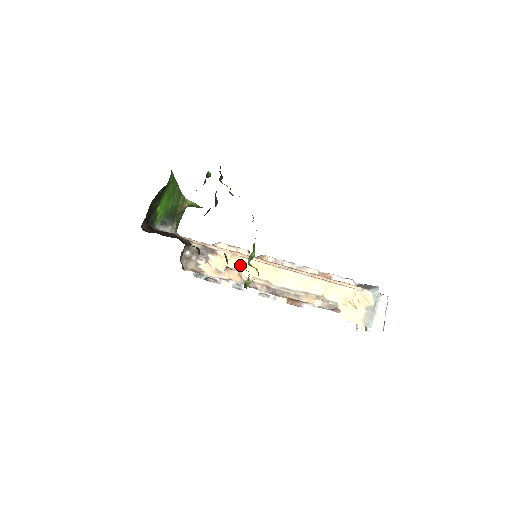
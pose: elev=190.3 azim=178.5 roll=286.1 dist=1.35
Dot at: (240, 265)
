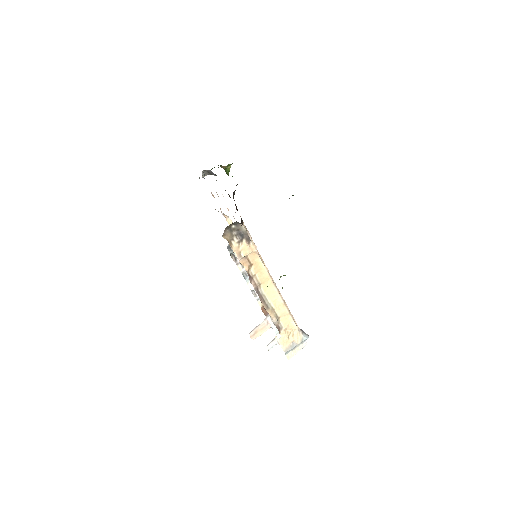
Dot at: (255, 262)
